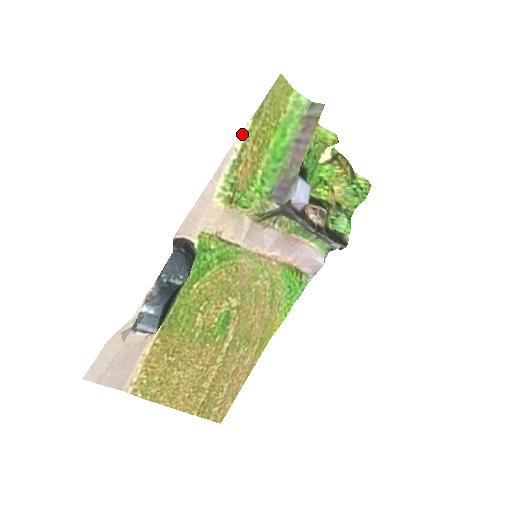
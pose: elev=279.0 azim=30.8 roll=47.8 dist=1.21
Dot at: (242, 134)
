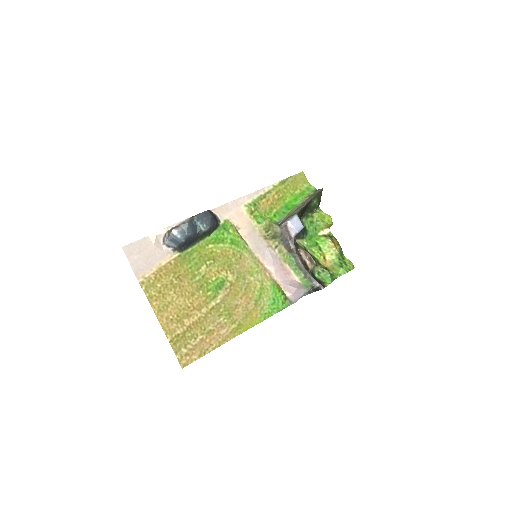
Dot at: (271, 186)
